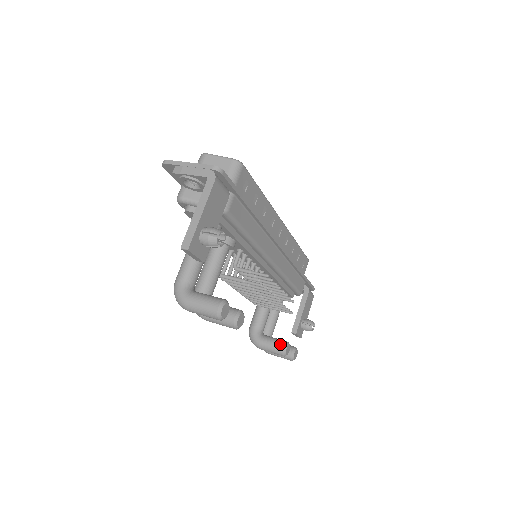
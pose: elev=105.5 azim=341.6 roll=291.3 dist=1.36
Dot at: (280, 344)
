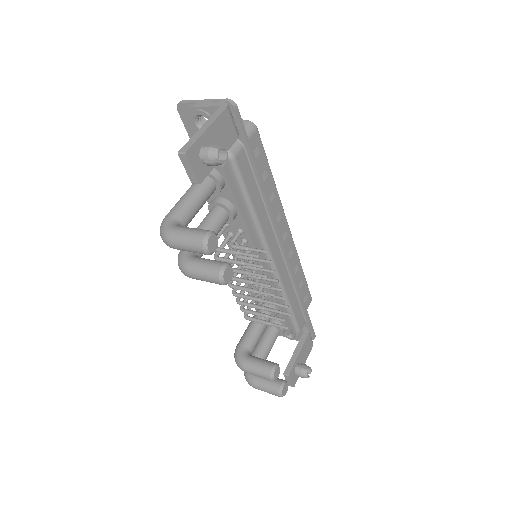
Dot at: (269, 364)
